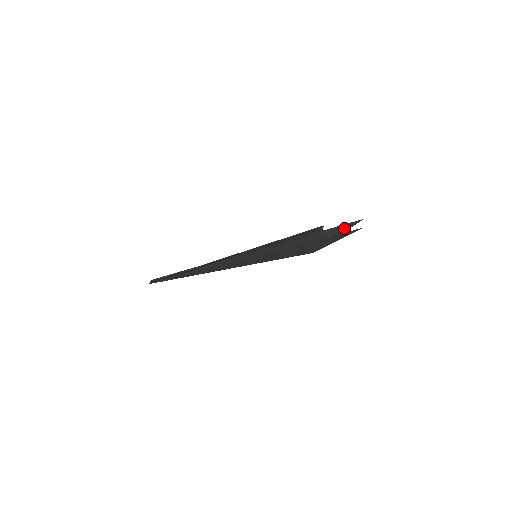
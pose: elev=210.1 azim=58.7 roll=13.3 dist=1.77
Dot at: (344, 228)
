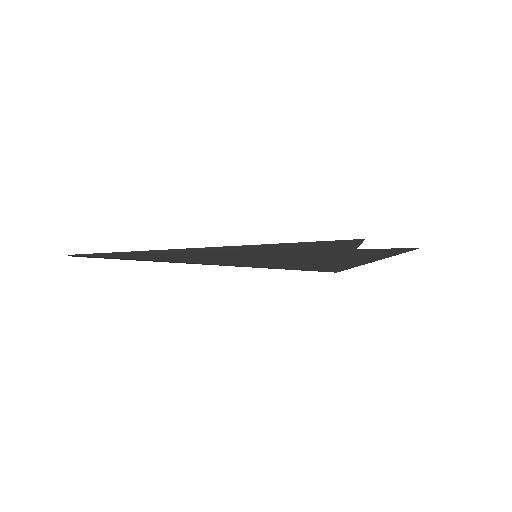
Dot at: occluded
